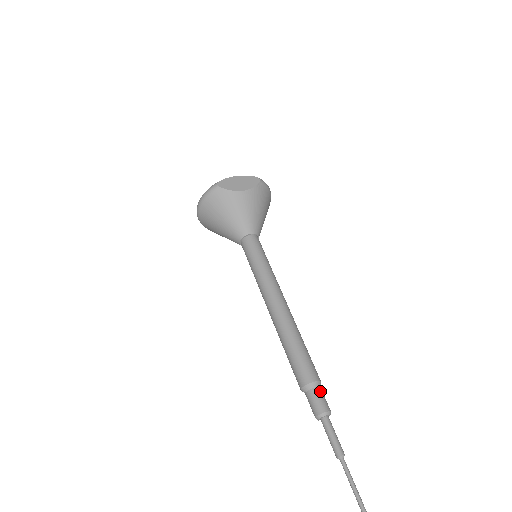
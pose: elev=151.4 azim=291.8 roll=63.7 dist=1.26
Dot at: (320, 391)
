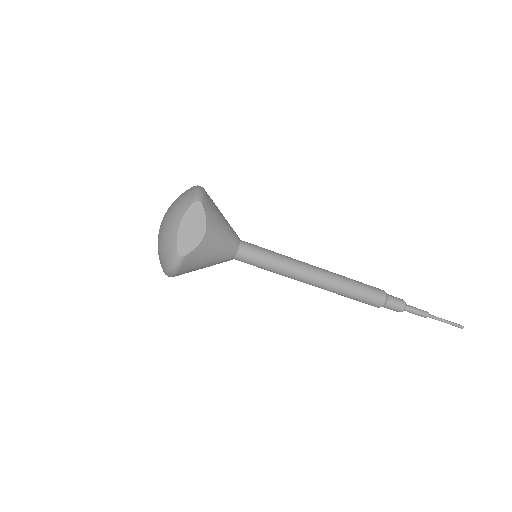
Dot at: (391, 299)
